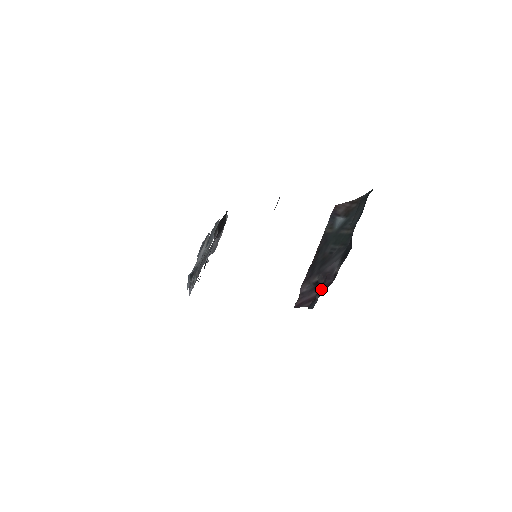
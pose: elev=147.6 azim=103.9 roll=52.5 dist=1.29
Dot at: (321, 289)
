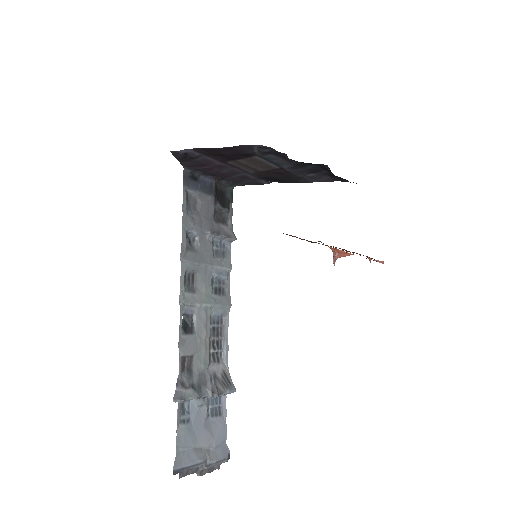
Dot at: occluded
